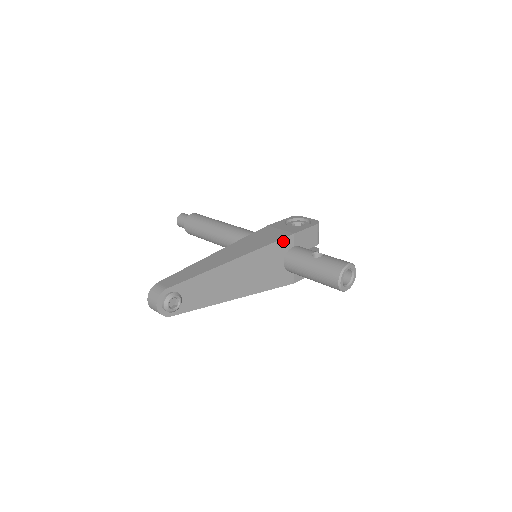
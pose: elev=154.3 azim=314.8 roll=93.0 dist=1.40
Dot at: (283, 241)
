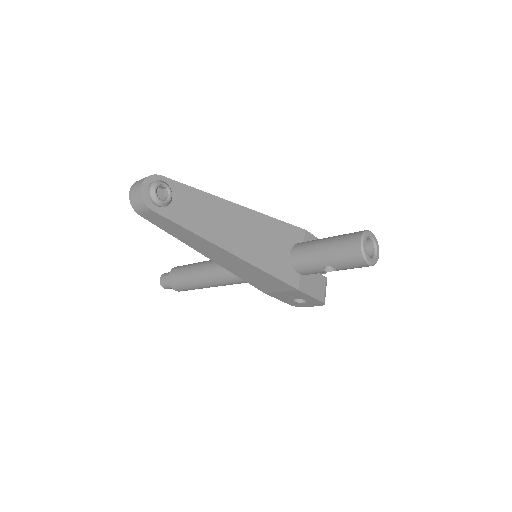
Dot at: (293, 228)
